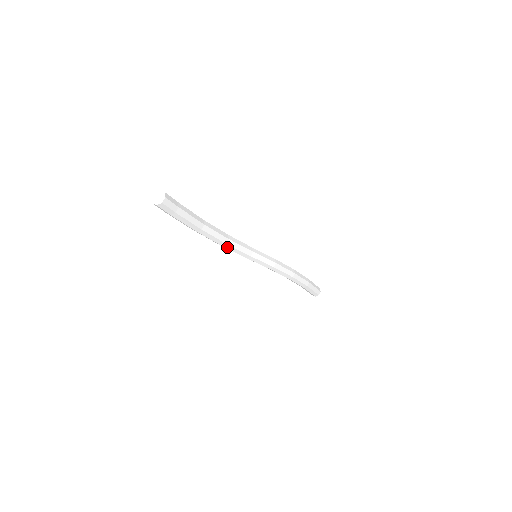
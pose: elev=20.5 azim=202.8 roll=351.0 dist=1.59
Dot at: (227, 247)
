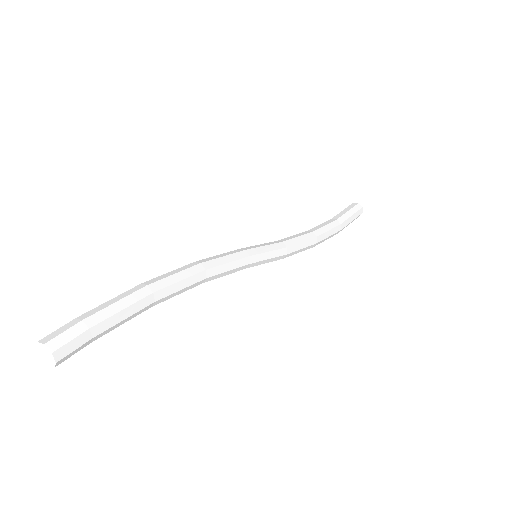
Dot at: occluded
